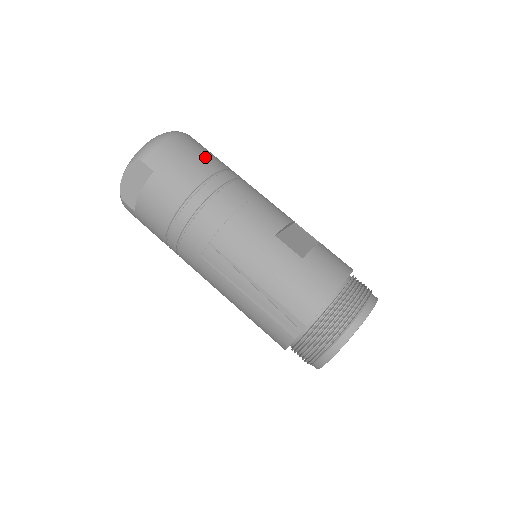
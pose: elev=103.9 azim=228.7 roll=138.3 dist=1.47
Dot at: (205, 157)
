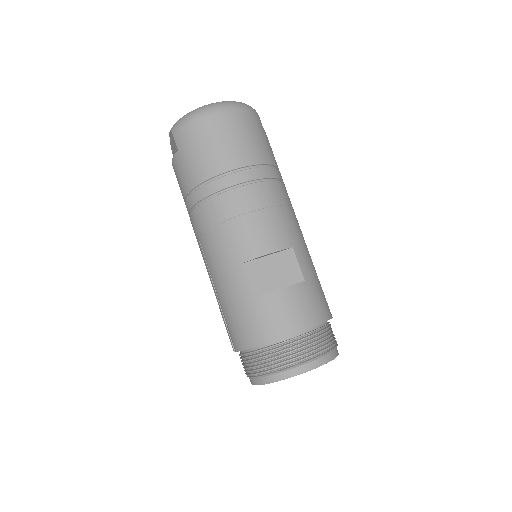
Dot at: (227, 149)
